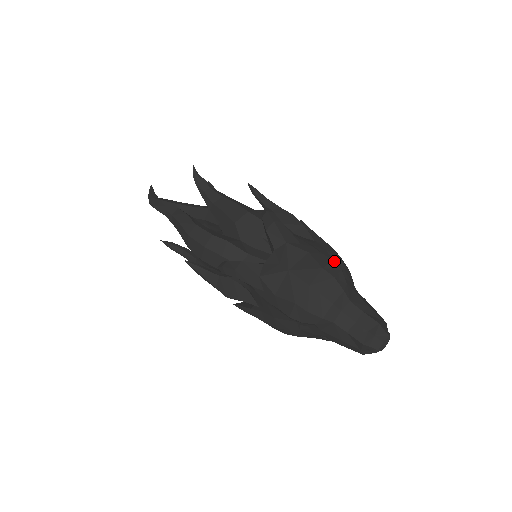
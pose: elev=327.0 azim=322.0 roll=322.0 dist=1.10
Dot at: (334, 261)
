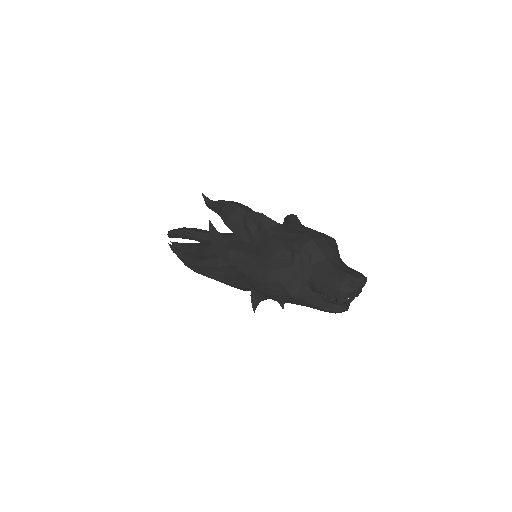
Dot at: occluded
